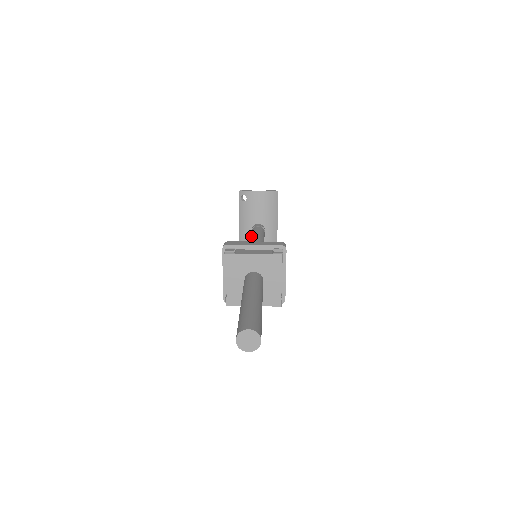
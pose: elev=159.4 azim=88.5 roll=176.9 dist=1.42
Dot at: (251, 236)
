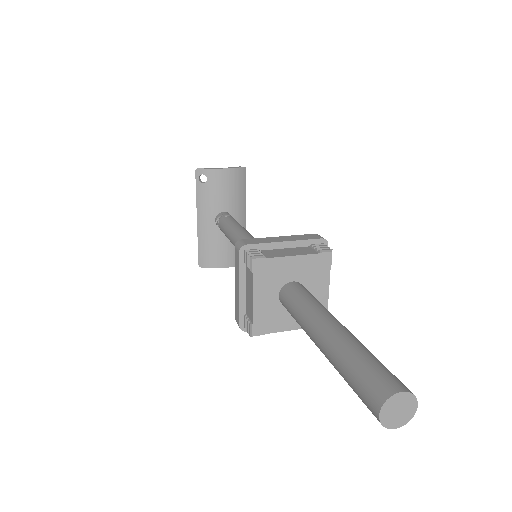
Dot at: (228, 229)
